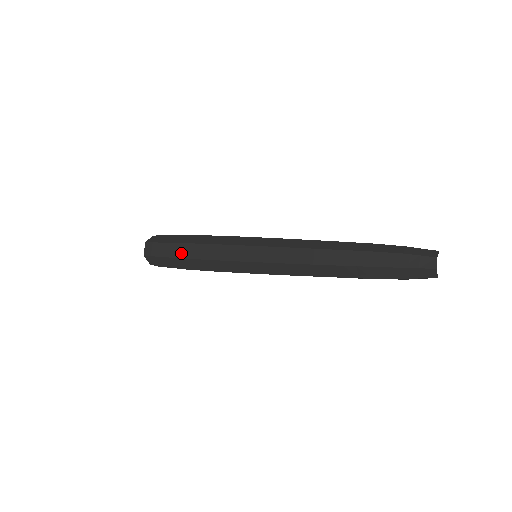
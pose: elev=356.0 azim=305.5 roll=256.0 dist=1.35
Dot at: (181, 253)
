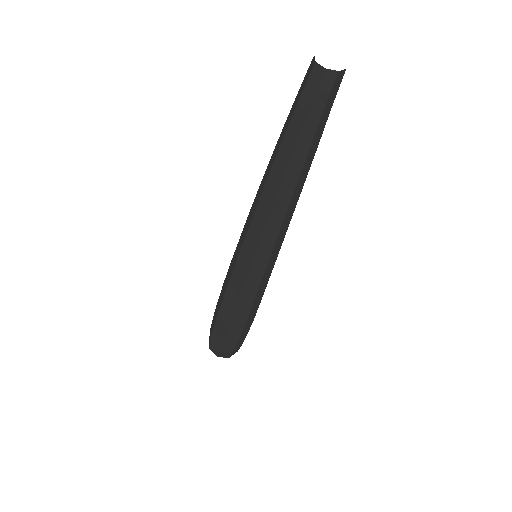
Dot at: occluded
